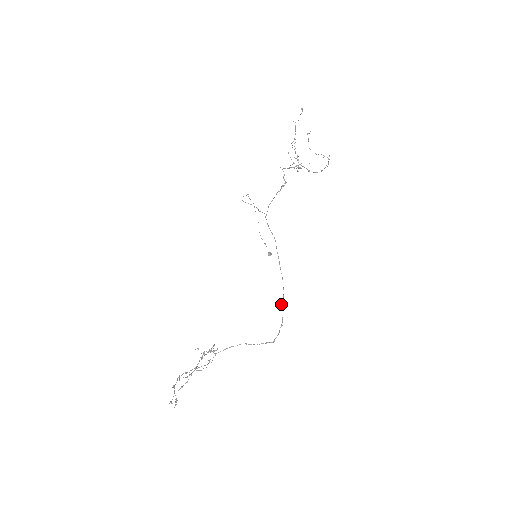
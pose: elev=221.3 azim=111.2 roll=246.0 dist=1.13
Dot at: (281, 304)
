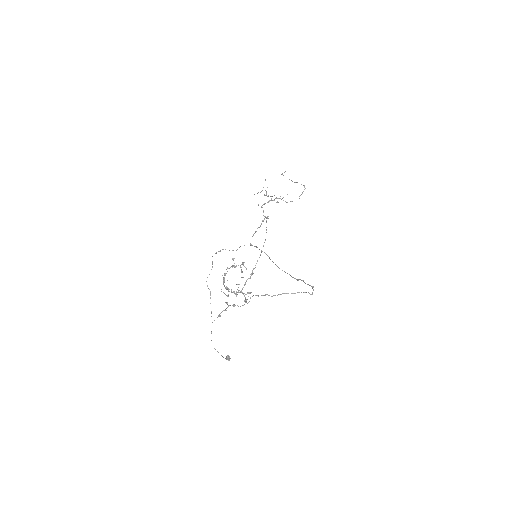
Dot at: occluded
